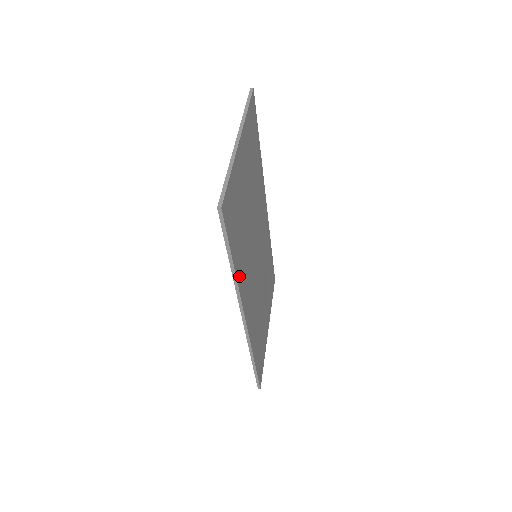
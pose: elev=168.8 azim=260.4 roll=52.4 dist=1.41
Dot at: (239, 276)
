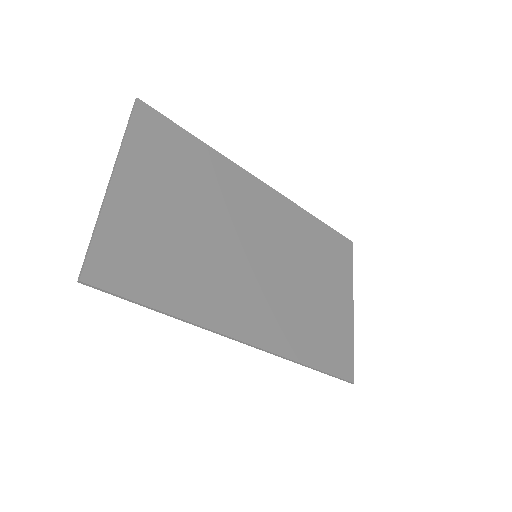
Dot at: (192, 311)
